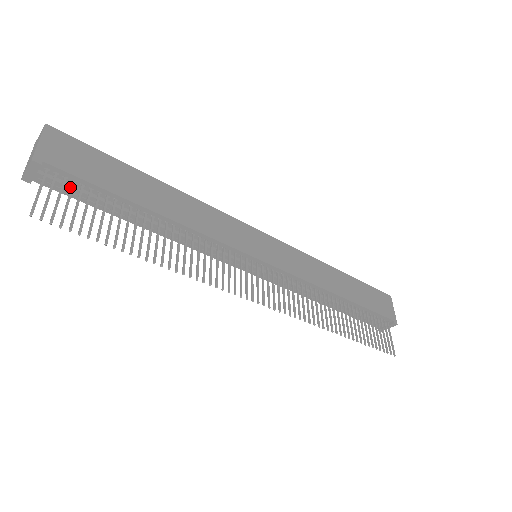
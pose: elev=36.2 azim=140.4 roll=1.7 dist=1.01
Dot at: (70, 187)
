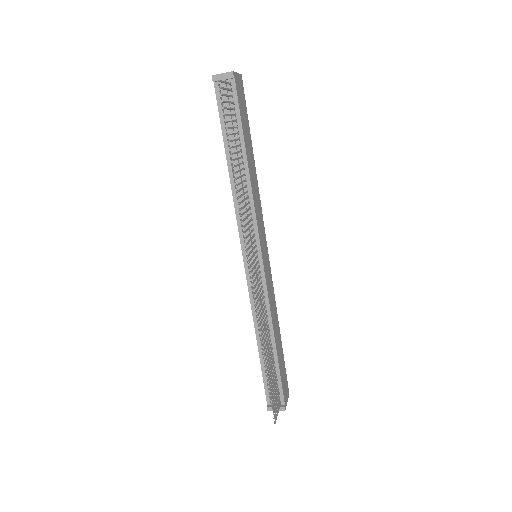
Dot at: (229, 103)
